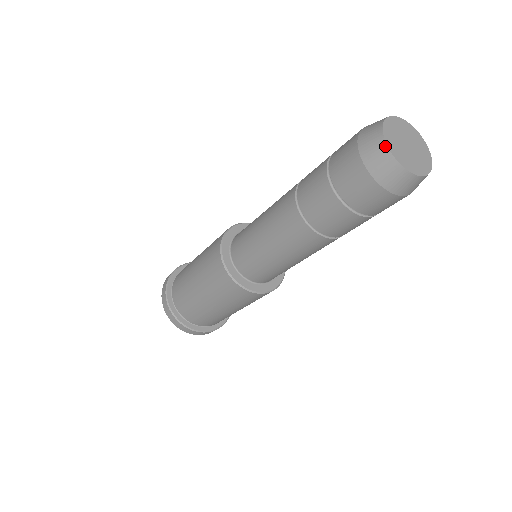
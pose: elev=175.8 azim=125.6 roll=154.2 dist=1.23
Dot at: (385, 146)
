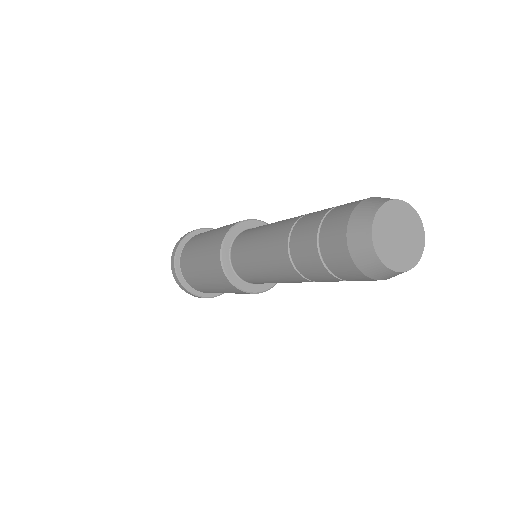
Dot at: (373, 251)
